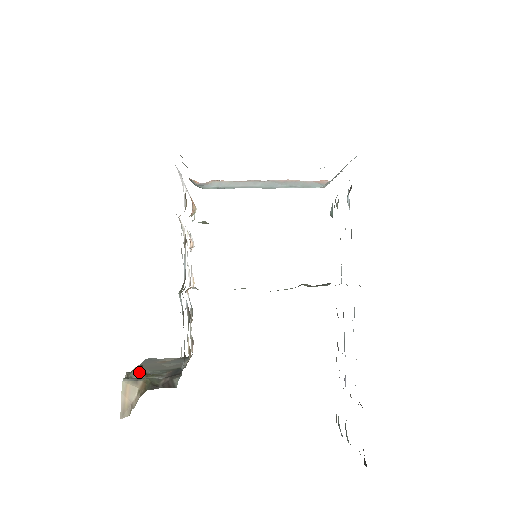
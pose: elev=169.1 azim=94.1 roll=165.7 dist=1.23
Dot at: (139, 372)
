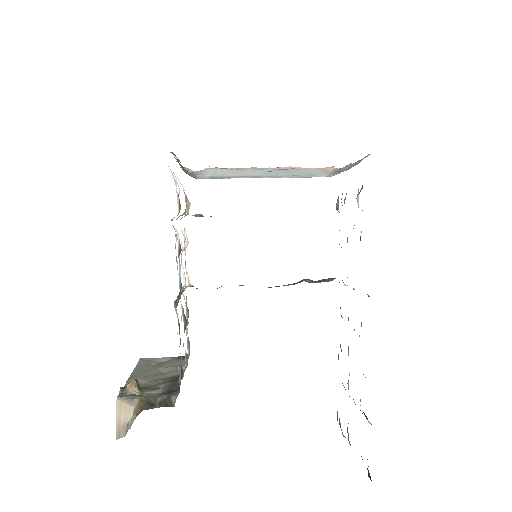
Dot at: (134, 388)
